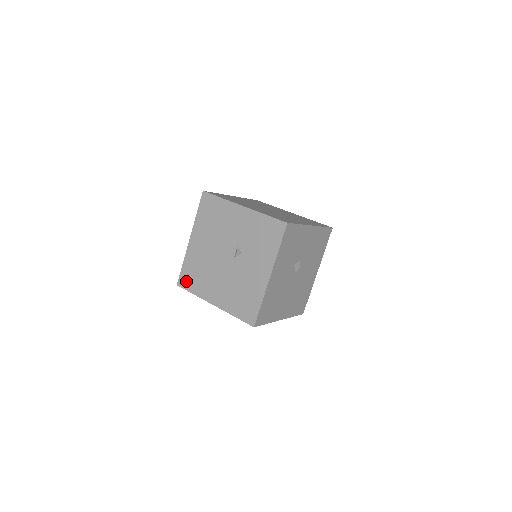
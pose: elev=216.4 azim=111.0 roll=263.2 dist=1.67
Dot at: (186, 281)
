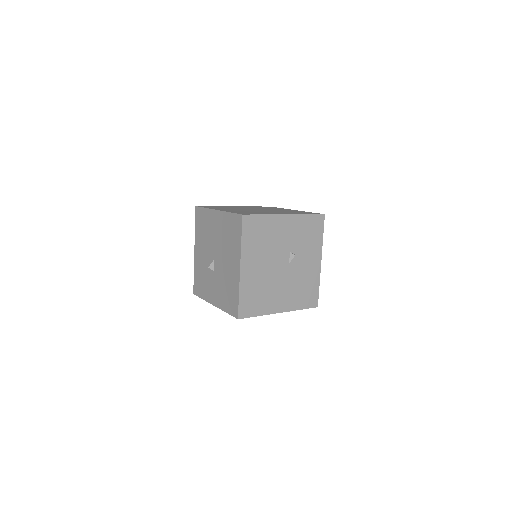
Dot at: (248, 309)
